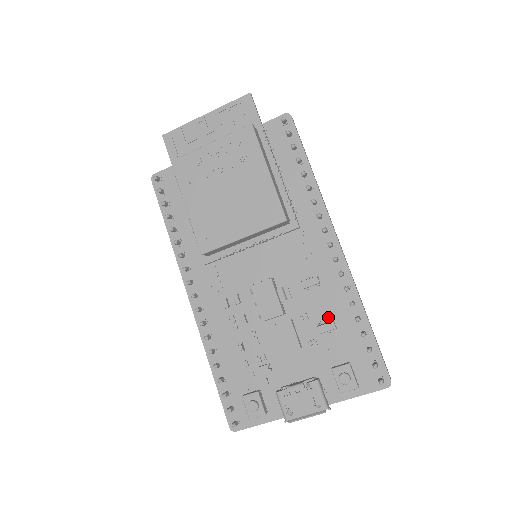
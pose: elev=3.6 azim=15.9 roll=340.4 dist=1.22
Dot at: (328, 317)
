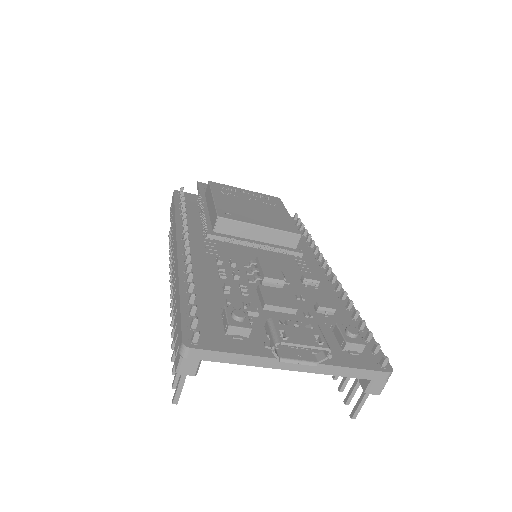
Dot at: occluded
